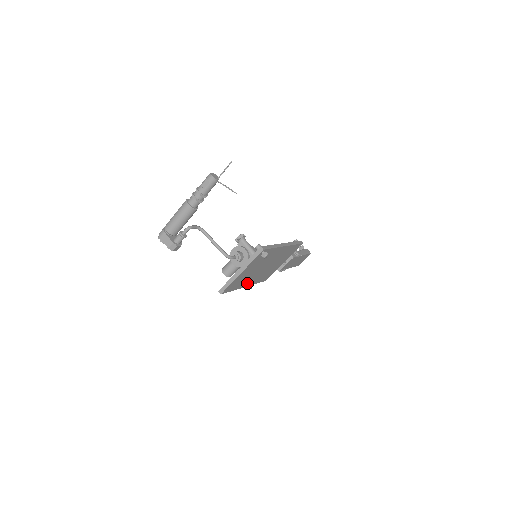
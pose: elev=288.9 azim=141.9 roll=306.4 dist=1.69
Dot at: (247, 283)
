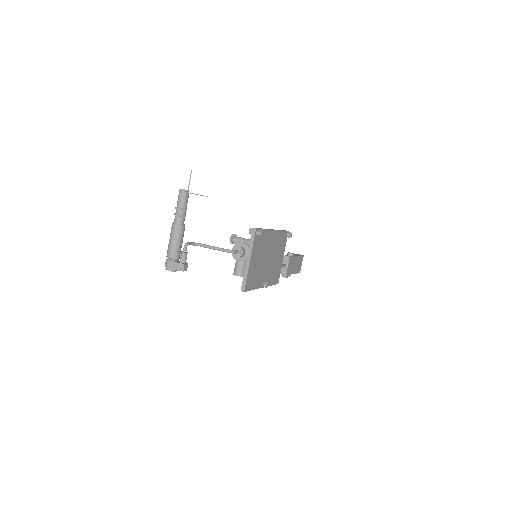
Dot at: (262, 282)
